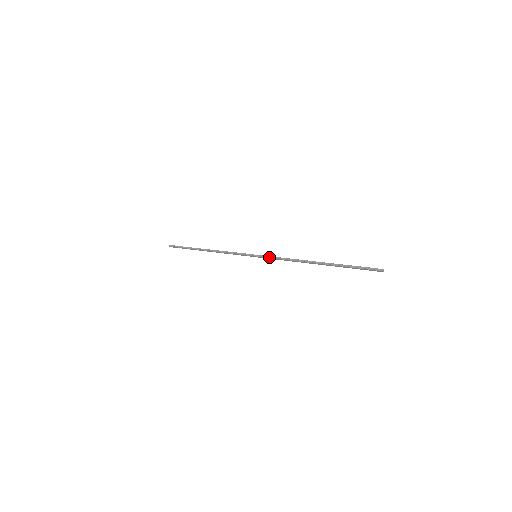
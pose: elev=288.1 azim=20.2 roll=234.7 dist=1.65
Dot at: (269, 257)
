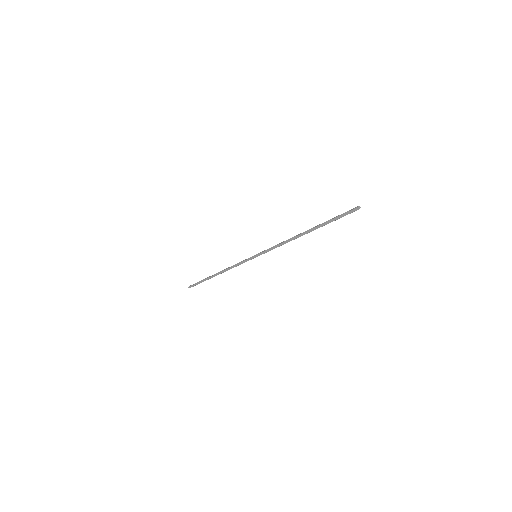
Dot at: (266, 250)
